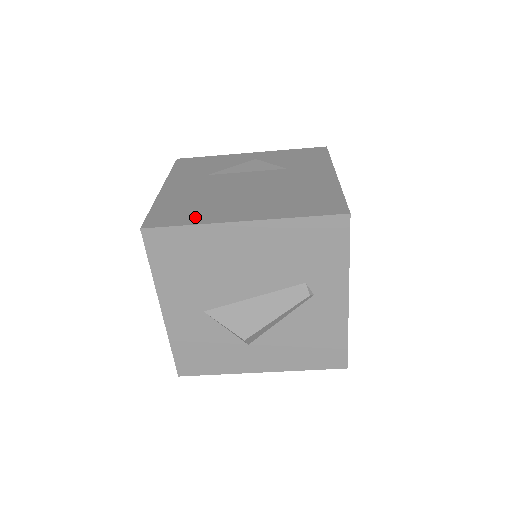
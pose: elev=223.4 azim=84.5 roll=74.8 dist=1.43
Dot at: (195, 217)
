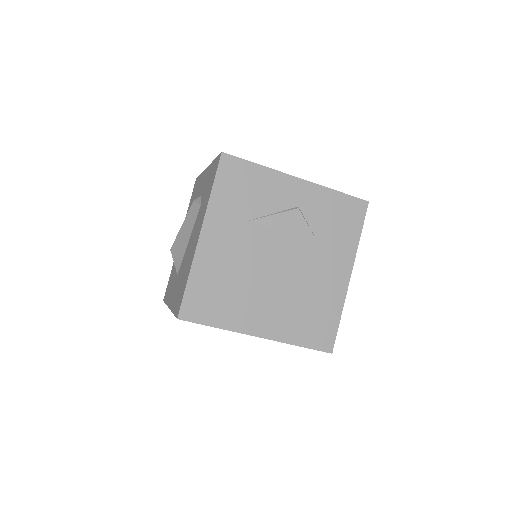
Dot at: (224, 316)
